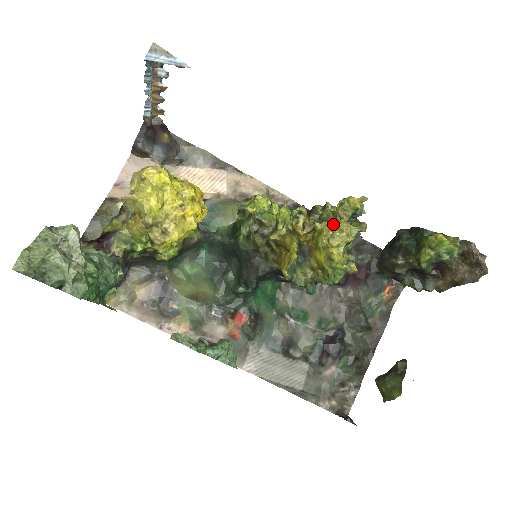
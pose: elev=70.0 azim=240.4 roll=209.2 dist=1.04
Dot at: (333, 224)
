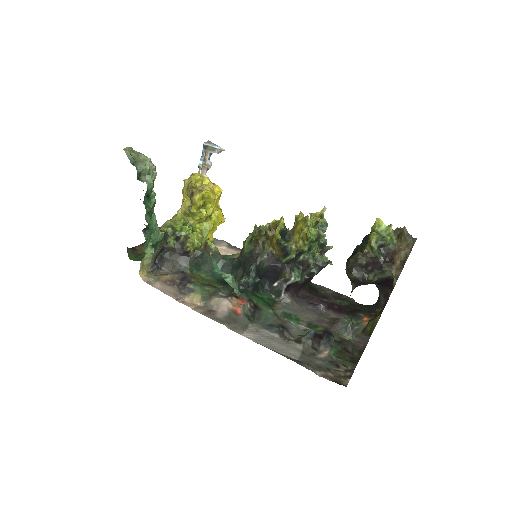
Dot at: occluded
